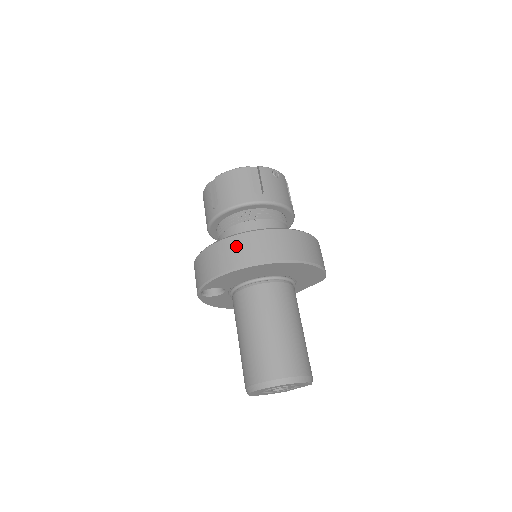
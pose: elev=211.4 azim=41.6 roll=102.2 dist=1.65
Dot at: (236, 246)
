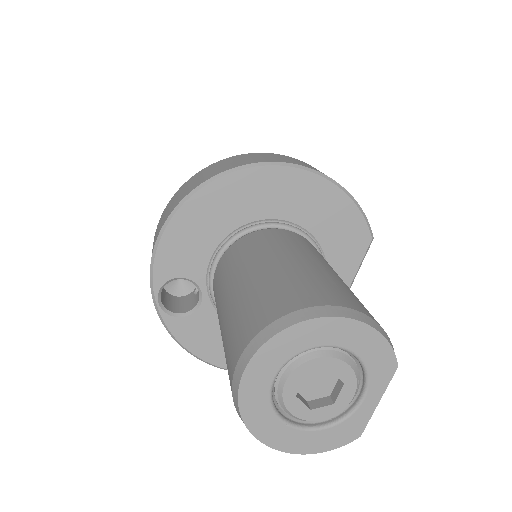
Dot at: (186, 185)
